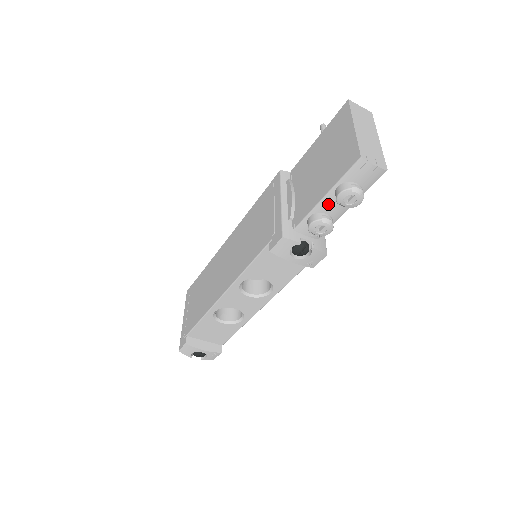
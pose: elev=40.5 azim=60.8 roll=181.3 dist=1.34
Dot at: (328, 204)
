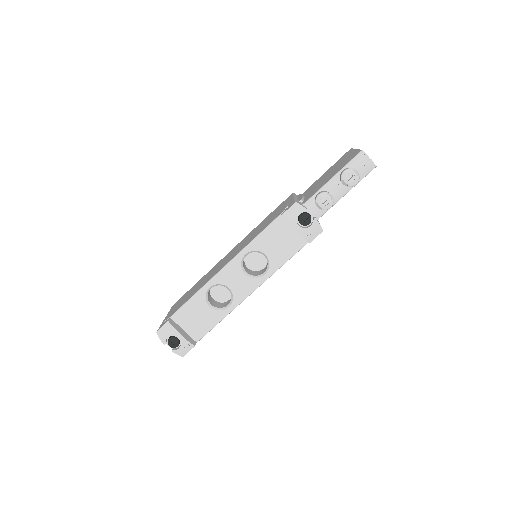
Dot at: (333, 184)
